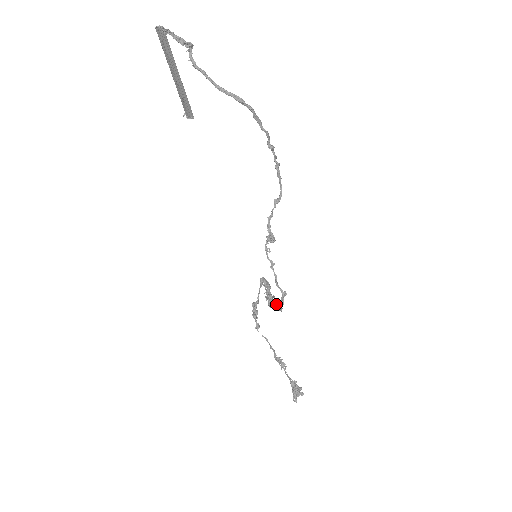
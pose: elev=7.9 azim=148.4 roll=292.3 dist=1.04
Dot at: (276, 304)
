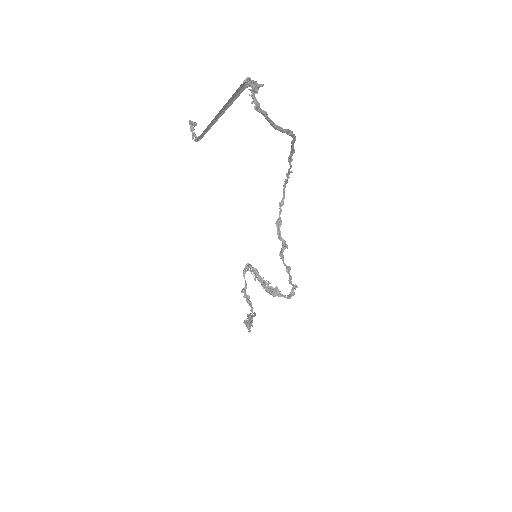
Dot at: (278, 292)
